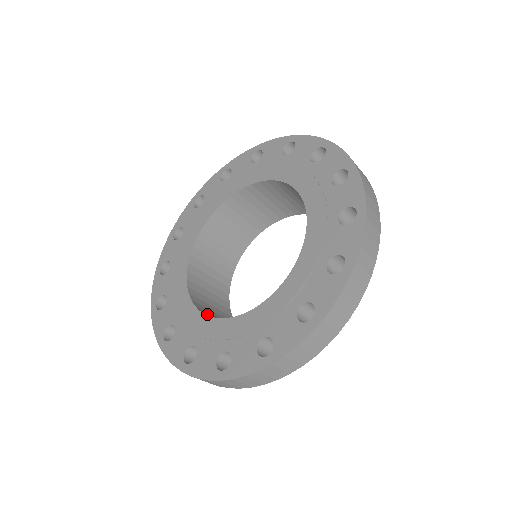
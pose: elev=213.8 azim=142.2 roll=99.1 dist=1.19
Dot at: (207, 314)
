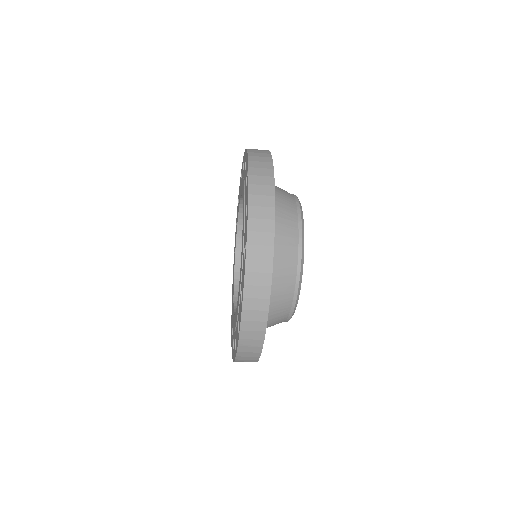
Dot at: occluded
